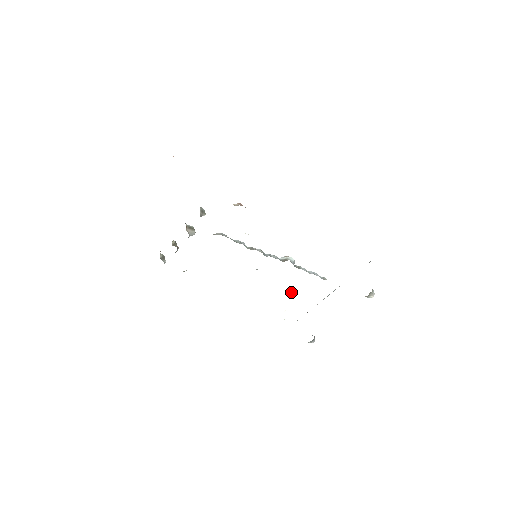
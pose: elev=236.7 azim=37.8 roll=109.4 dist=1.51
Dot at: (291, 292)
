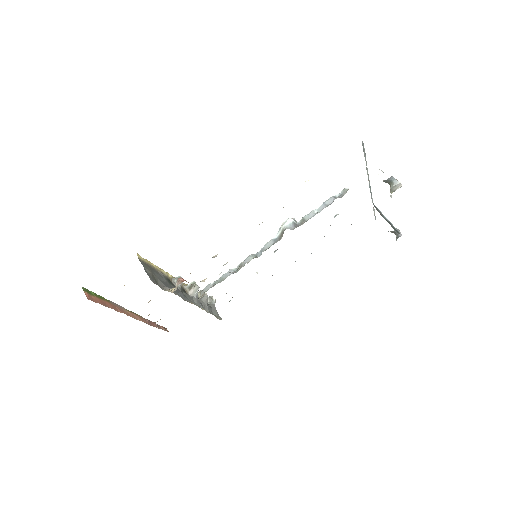
Dot at: (334, 217)
